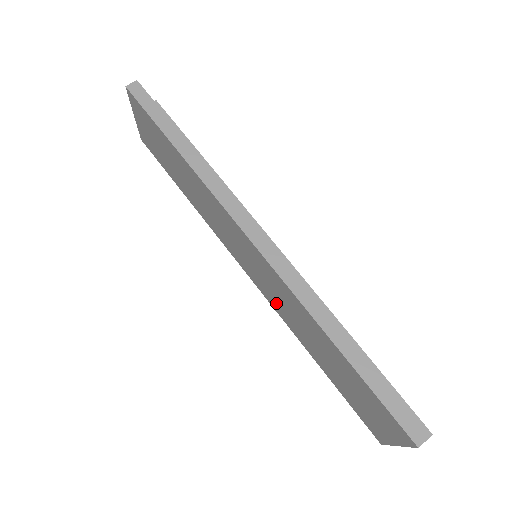
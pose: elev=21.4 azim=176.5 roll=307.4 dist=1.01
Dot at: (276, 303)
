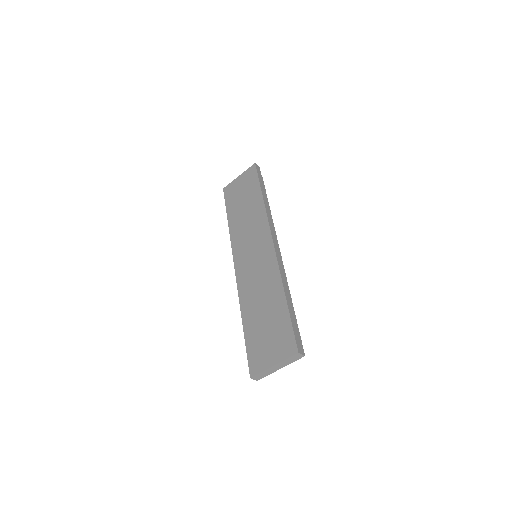
Dot at: (247, 281)
